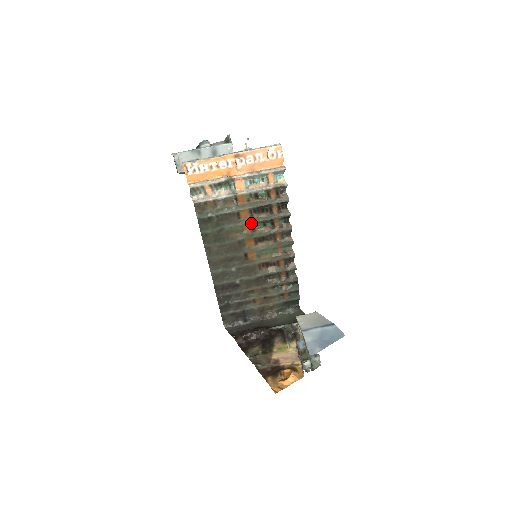
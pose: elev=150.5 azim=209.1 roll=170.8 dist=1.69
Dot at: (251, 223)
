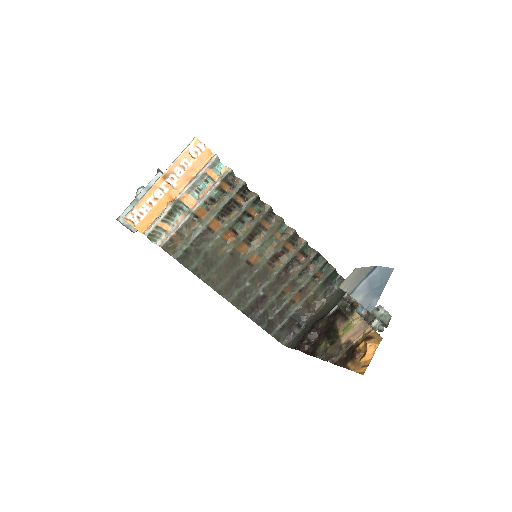
Dot at: (228, 229)
